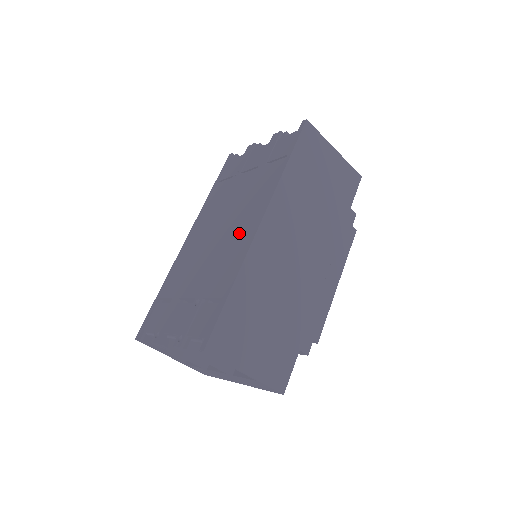
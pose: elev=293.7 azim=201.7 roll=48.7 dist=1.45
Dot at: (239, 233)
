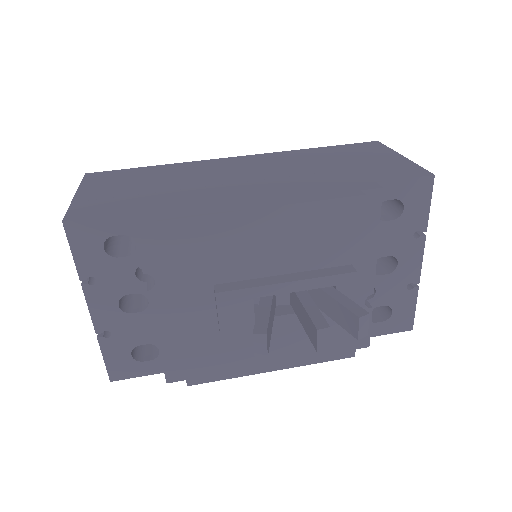
Dot at: occluded
